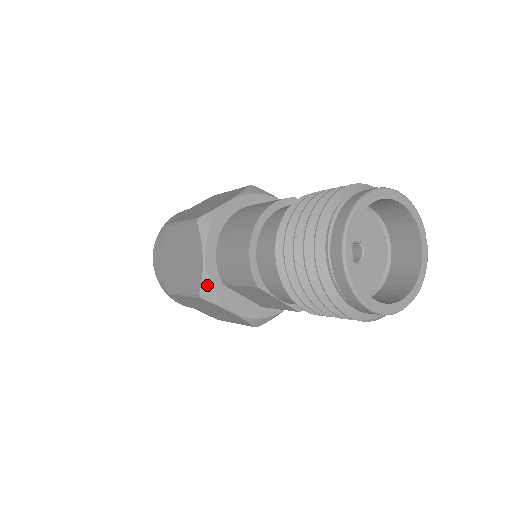
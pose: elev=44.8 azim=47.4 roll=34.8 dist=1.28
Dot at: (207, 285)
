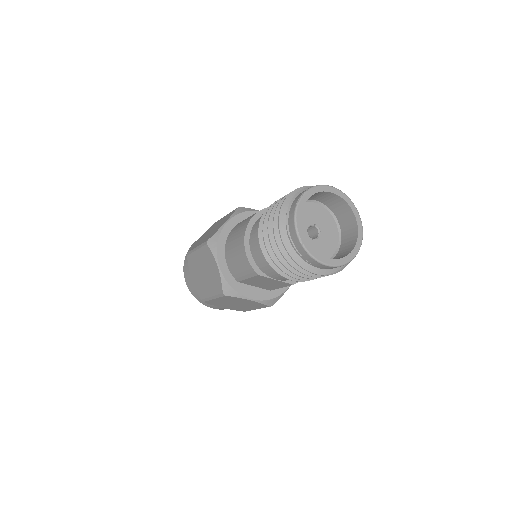
Dot at: (226, 285)
